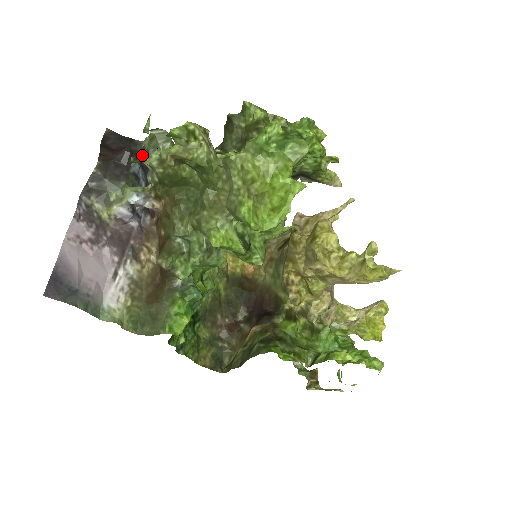
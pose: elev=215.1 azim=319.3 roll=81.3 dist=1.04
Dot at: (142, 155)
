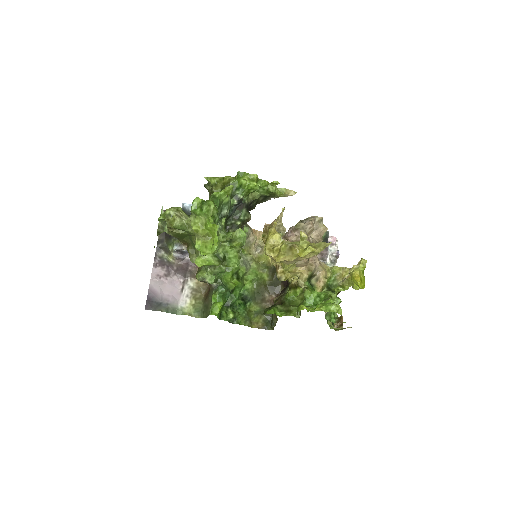
Dot at: (160, 230)
